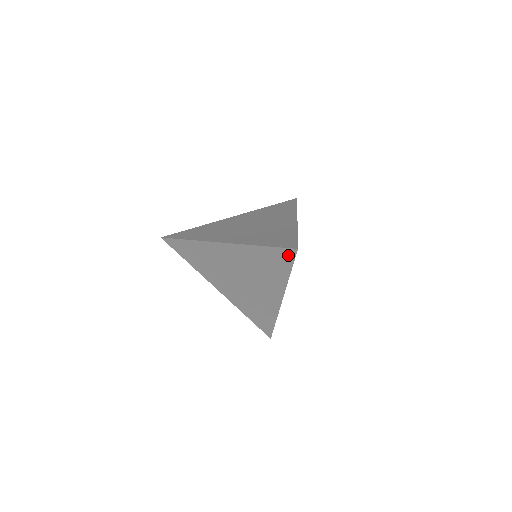
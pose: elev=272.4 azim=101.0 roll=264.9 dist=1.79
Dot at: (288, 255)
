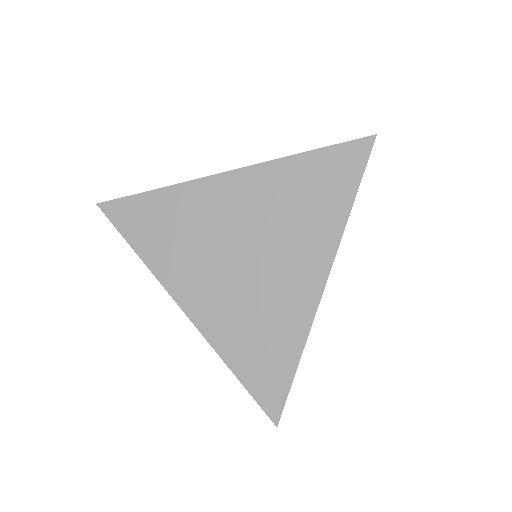
Dot at: occluded
